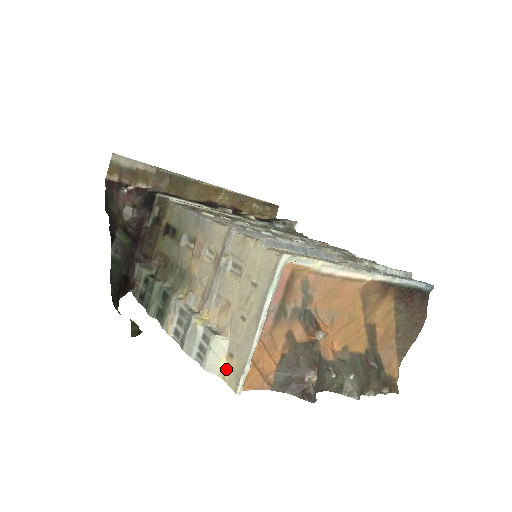
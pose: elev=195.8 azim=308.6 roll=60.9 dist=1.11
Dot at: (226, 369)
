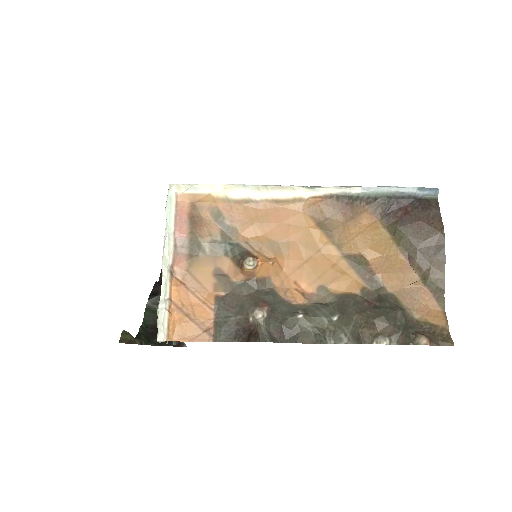
Dot at: occluded
